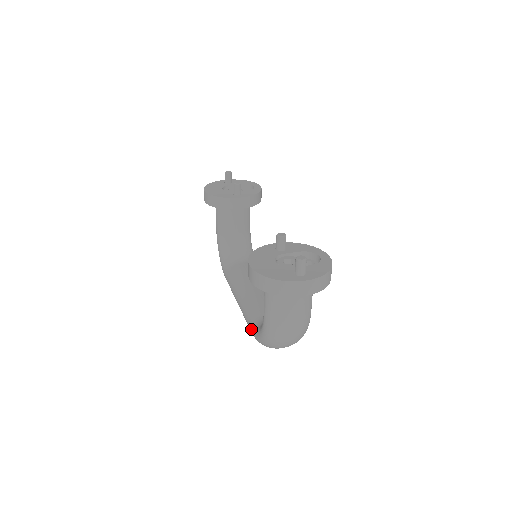
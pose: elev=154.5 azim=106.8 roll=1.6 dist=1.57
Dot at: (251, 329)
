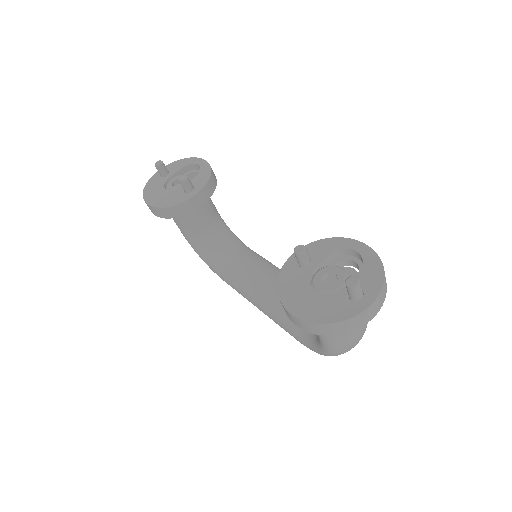
Dot at: (298, 340)
